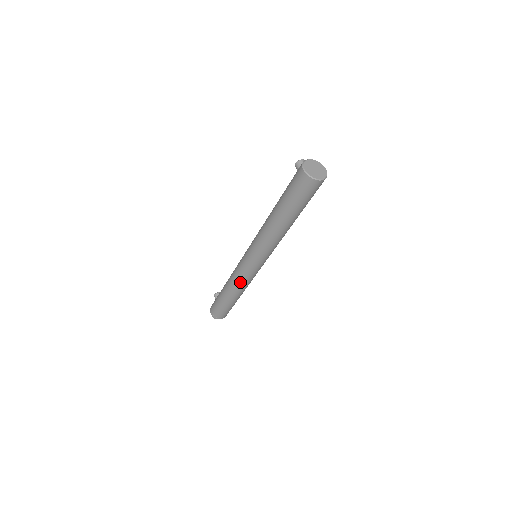
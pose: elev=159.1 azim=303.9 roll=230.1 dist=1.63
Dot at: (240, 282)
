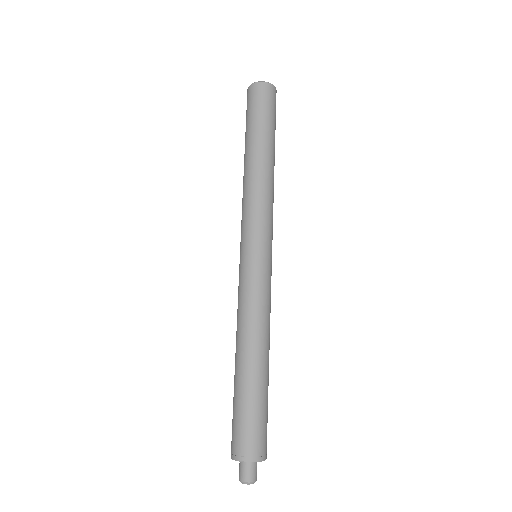
Dot at: (241, 309)
